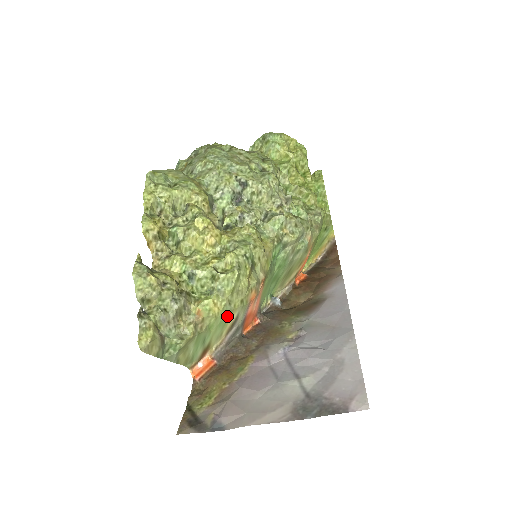
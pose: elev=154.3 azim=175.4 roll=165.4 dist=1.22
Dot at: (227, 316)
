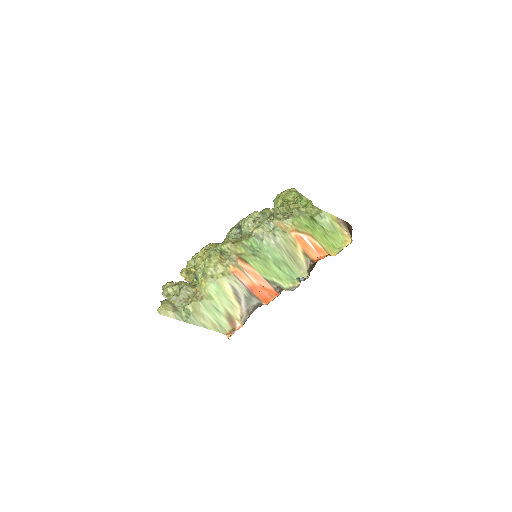
Dot at: (218, 286)
